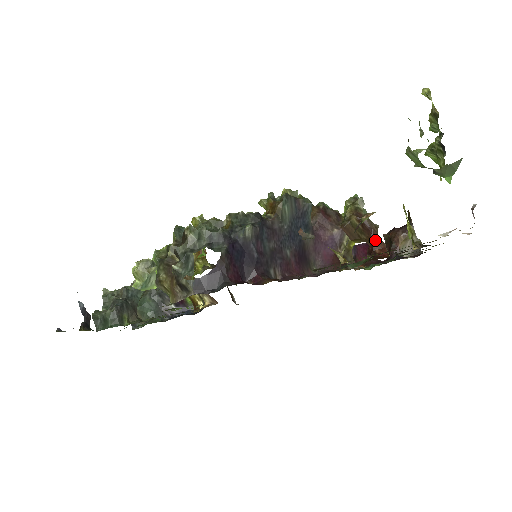
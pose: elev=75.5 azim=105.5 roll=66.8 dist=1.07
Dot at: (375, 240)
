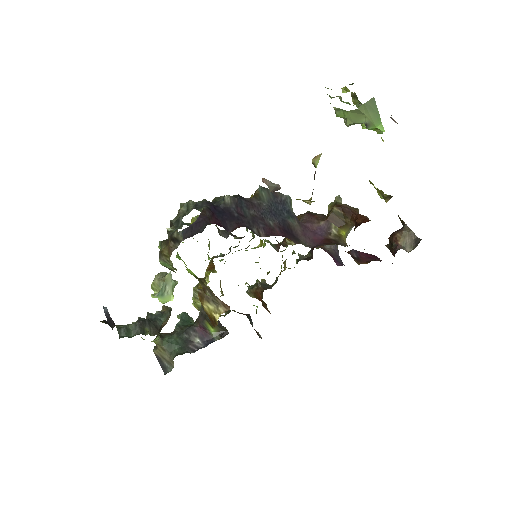
Dot at: (357, 217)
